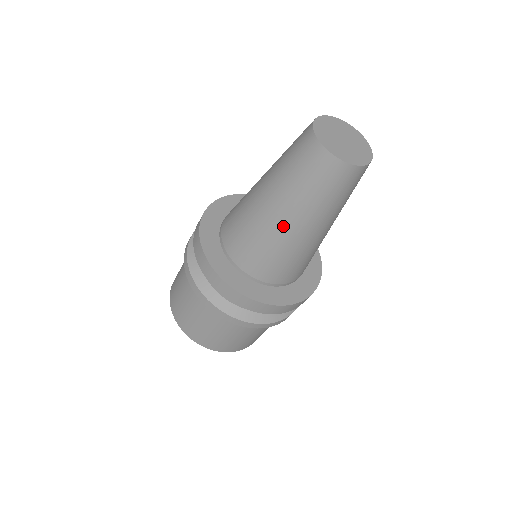
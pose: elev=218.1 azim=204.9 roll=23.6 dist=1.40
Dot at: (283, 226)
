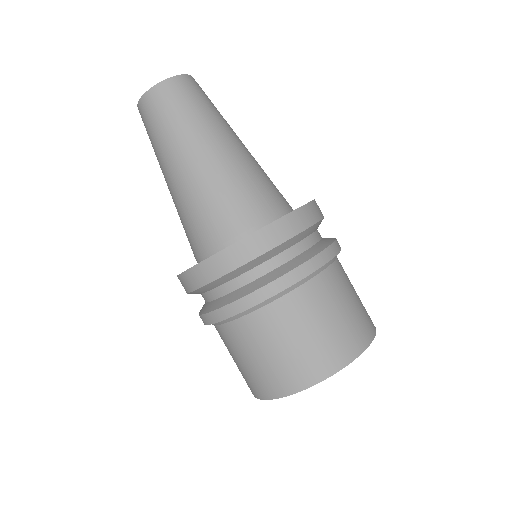
Dot at: (216, 155)
